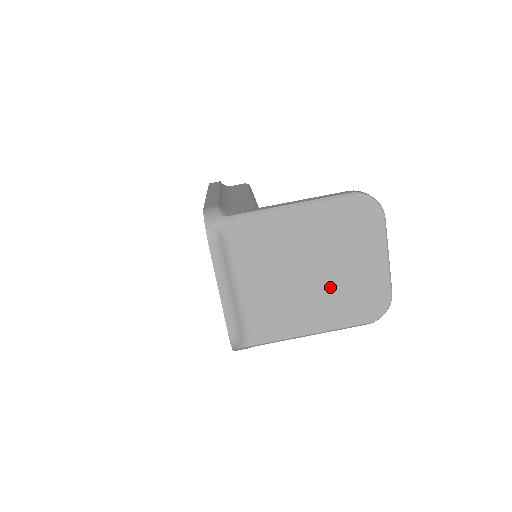
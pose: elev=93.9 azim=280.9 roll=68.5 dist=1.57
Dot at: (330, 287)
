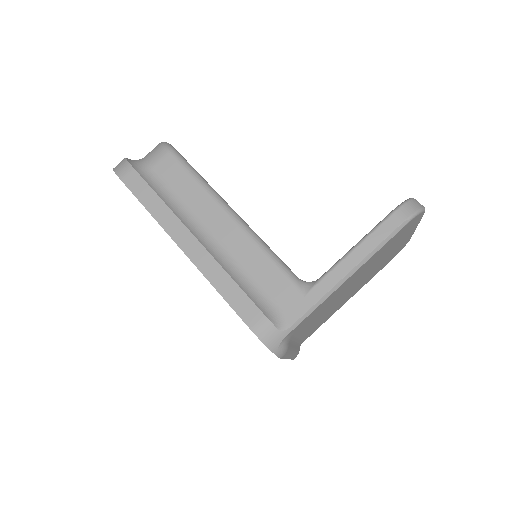
Dot at: occluded
